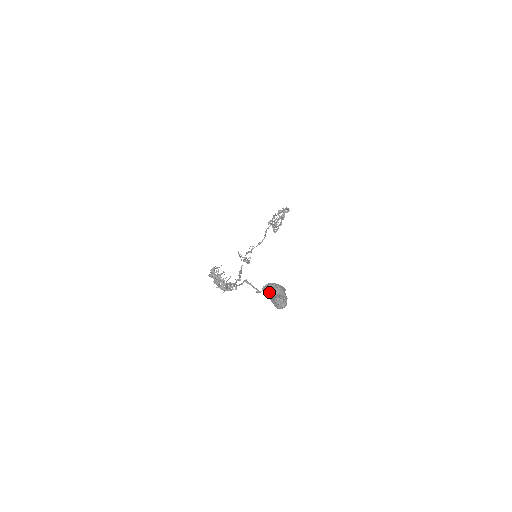
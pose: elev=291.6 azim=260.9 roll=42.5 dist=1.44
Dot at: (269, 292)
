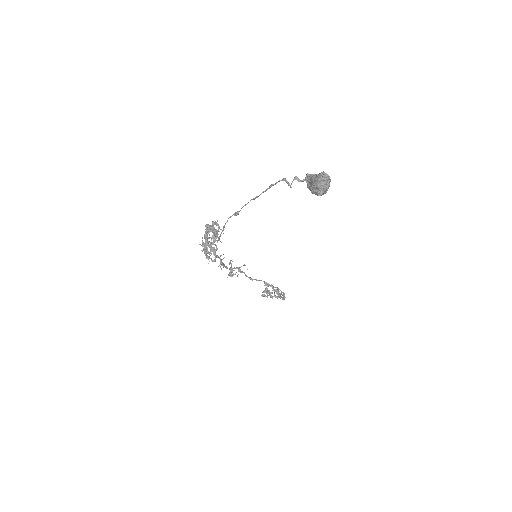
Dot at: (314, 175)
